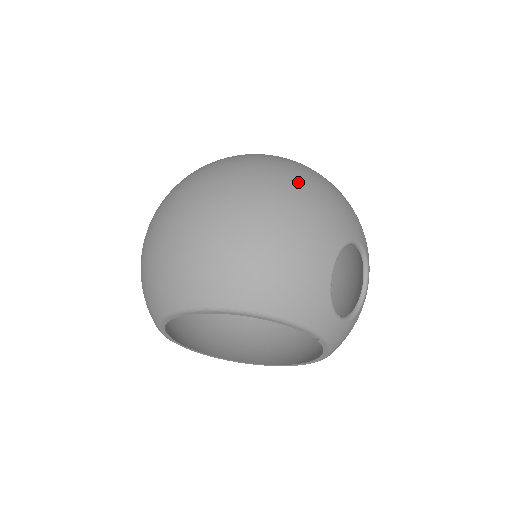
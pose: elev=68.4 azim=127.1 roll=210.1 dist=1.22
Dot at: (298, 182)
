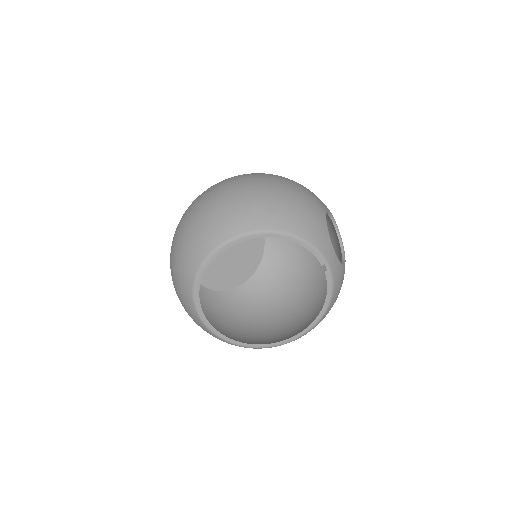
Dot at: occluded
